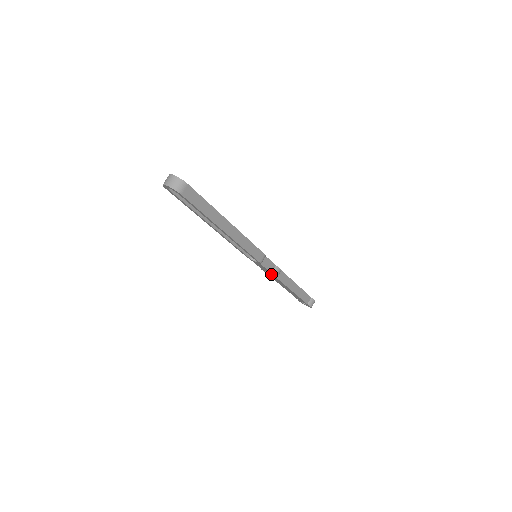
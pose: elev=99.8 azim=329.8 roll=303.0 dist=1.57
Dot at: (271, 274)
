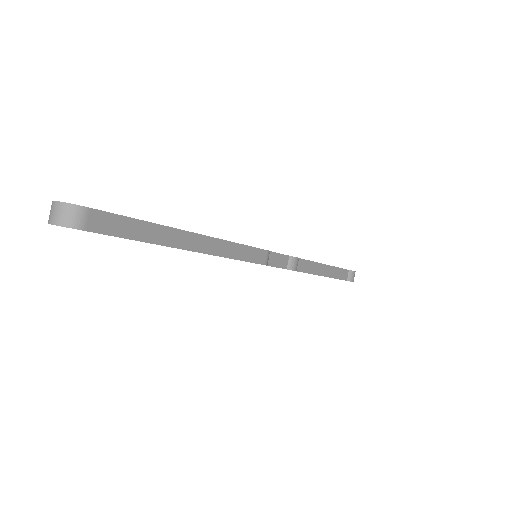
Dot at: occluded
